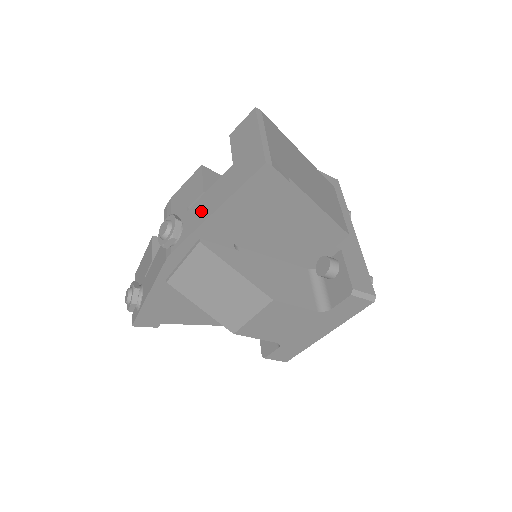
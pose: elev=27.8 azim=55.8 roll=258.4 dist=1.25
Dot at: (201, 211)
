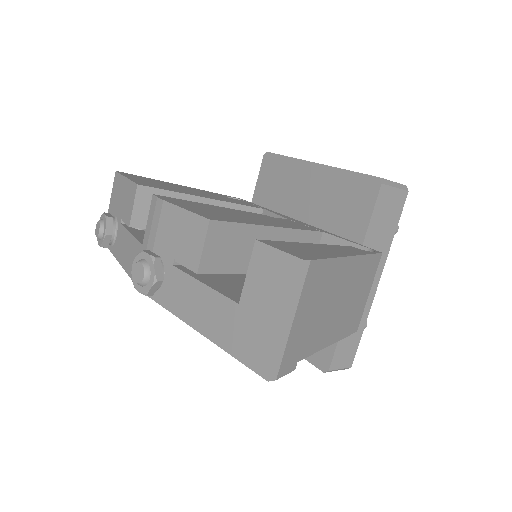
Dot at: (186, 301)
